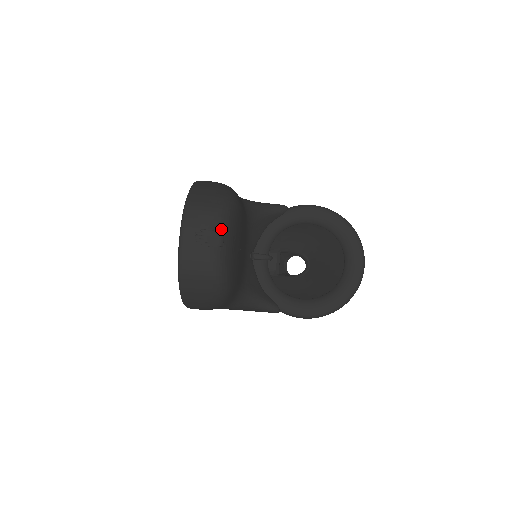
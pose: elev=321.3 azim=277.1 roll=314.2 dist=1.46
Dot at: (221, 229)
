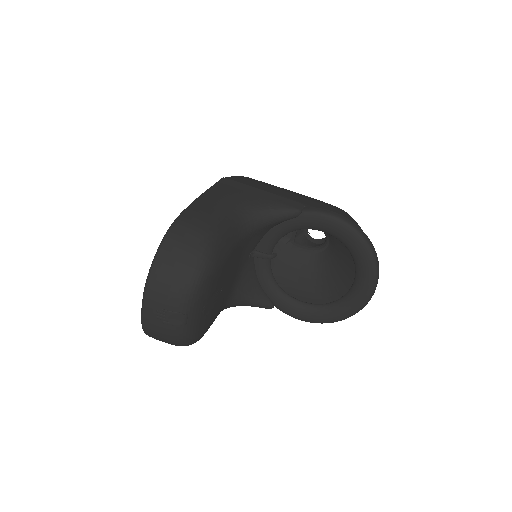
Dot at: (184, 310)
